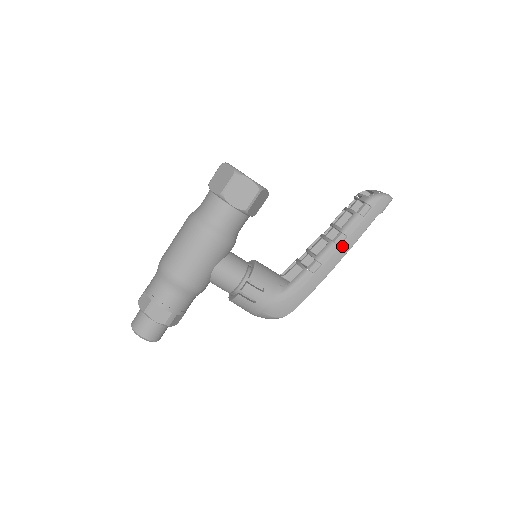
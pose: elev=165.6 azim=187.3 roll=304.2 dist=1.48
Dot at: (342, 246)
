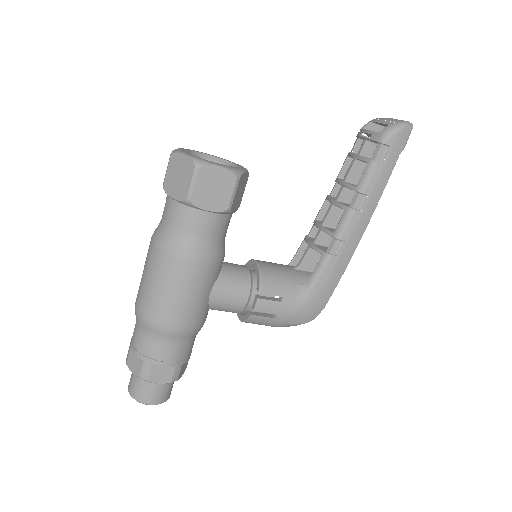
Dot at: (364, 210)
